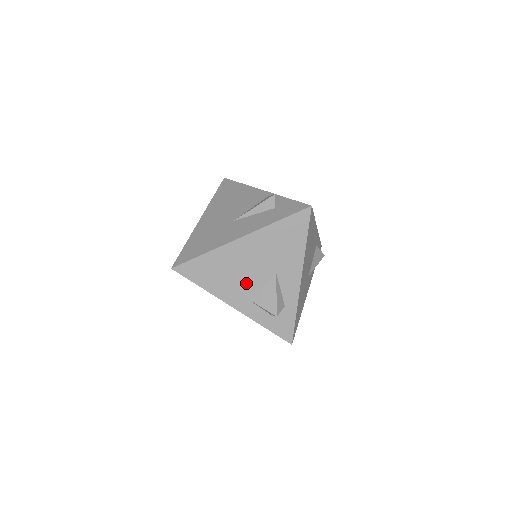
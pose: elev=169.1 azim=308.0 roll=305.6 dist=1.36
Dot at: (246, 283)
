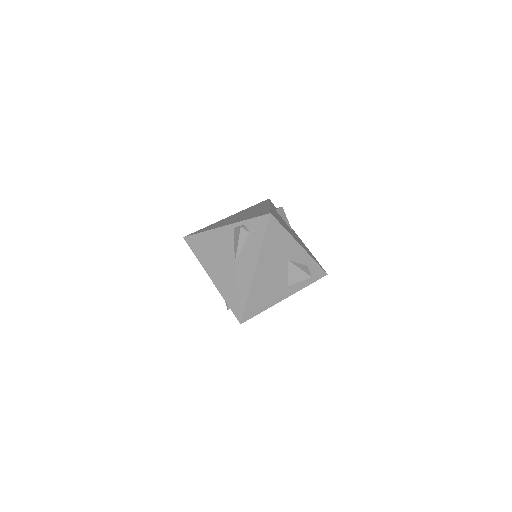
Dot at: (280, 282)
